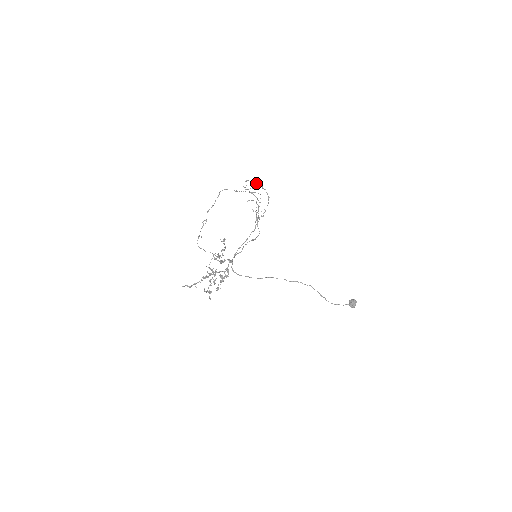
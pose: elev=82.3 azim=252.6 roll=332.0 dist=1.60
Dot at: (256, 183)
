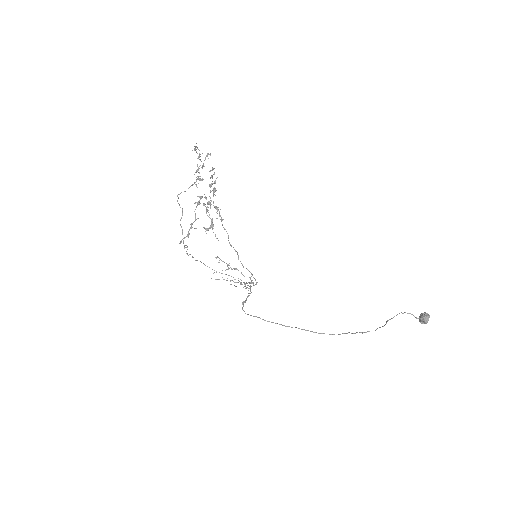
Dot at: occluded
